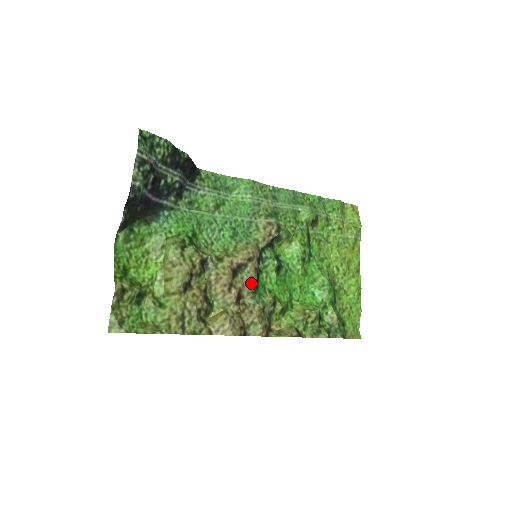
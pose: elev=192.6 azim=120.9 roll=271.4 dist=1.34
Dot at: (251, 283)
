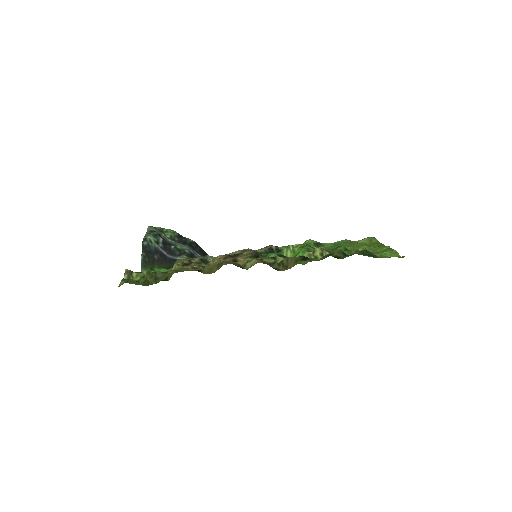
Dot at: (246, 255)
